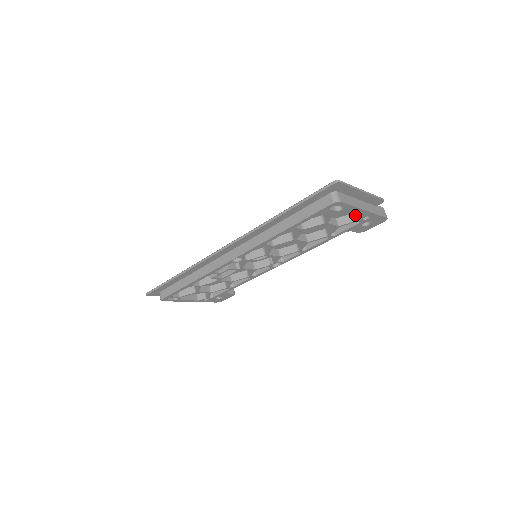
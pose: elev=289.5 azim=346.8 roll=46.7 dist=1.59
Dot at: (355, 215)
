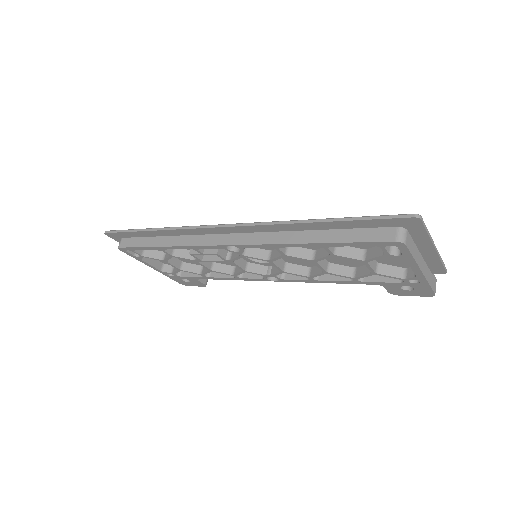
Dot at: (402, 271)
